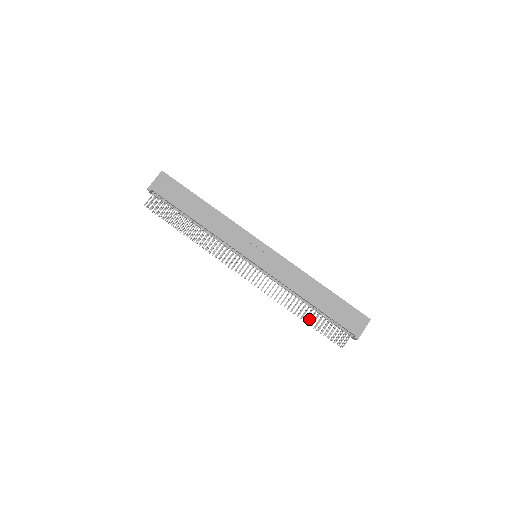
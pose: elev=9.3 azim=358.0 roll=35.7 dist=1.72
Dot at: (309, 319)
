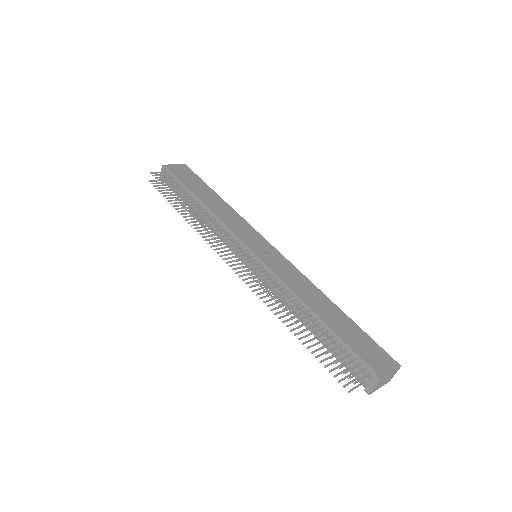
Dot at: occluded
